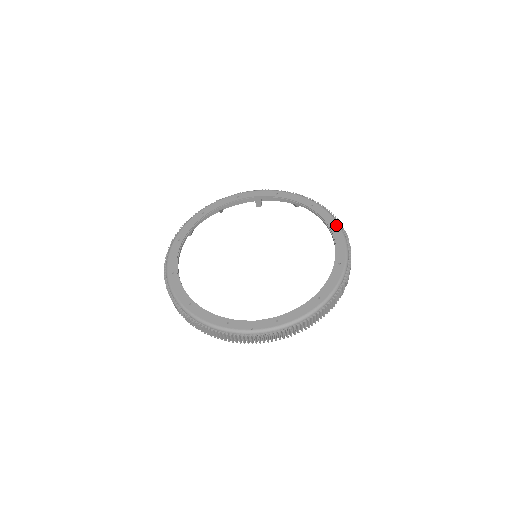
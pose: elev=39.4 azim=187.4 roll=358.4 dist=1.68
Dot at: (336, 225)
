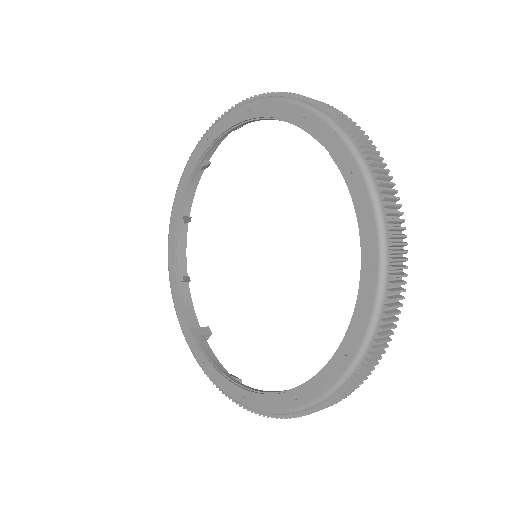
Dot at: (354, 348)
